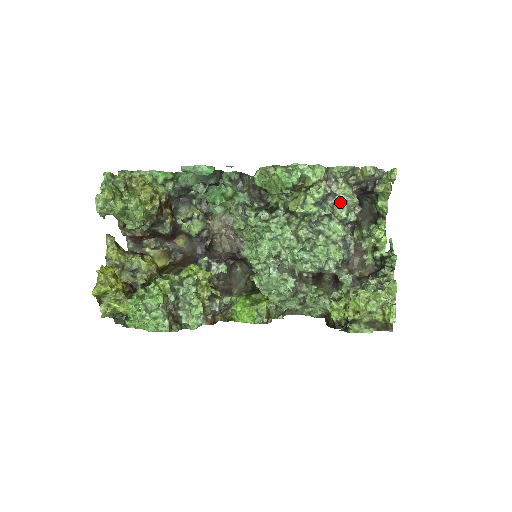
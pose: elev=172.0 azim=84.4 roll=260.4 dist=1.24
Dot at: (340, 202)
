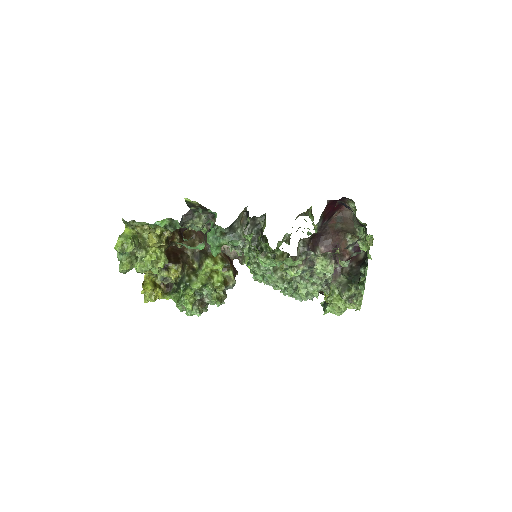
Dot at: (318, 270)
